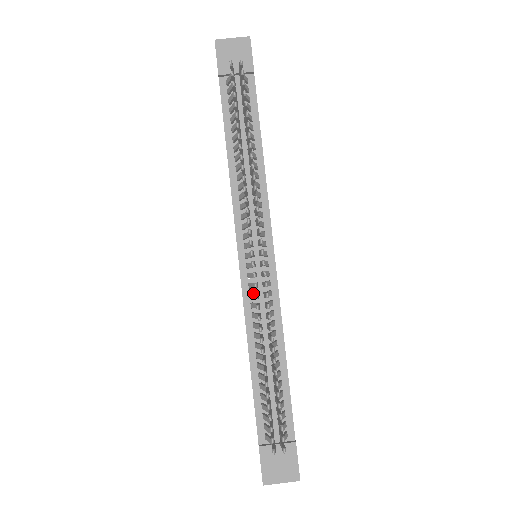
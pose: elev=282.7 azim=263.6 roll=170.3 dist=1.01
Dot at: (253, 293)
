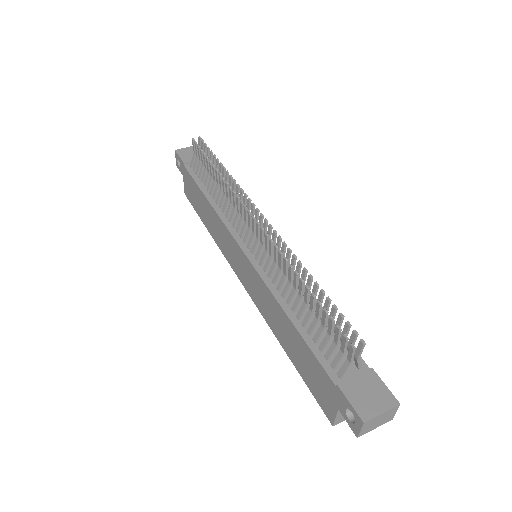
Dot at: (266, 260)
